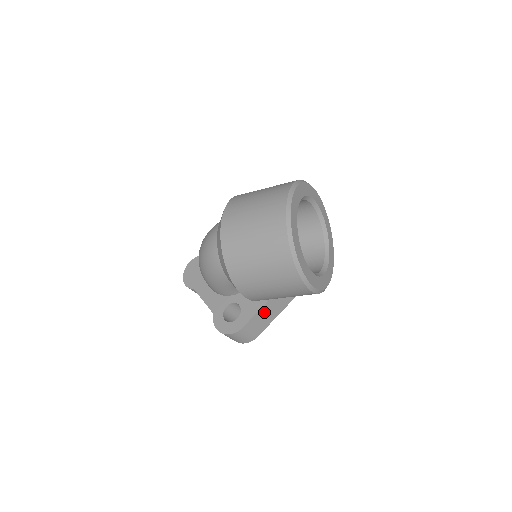
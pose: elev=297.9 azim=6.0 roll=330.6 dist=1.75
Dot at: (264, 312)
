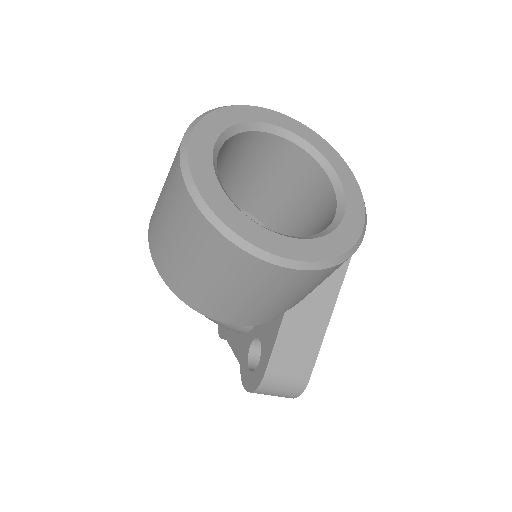
Dot at: (290, 337)
